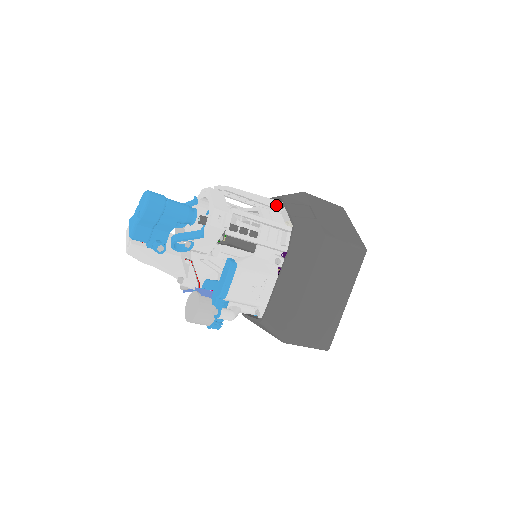
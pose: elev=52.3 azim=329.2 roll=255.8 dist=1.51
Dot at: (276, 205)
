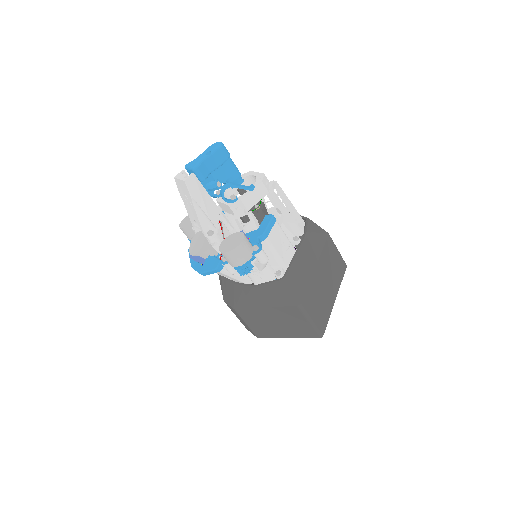
Dot at: occluded
